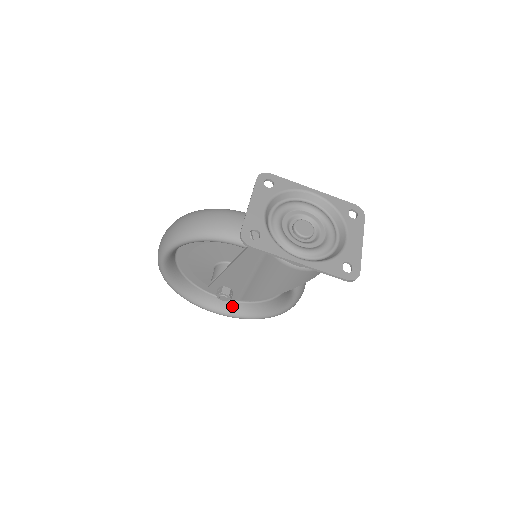
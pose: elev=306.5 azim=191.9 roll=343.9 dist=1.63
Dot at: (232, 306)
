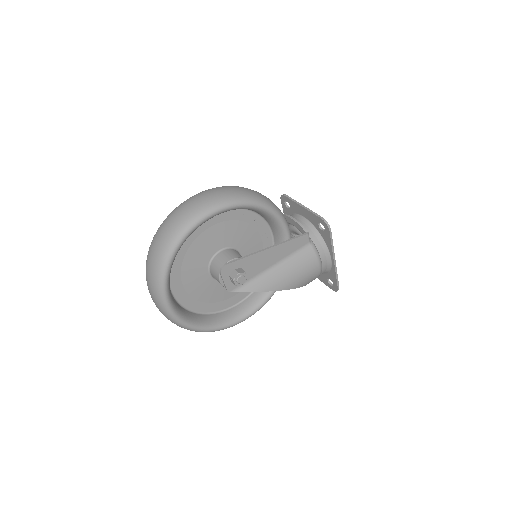
Dot at: (182, 309)
